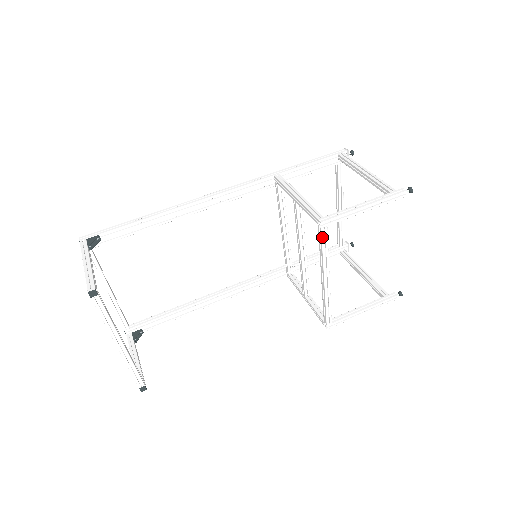
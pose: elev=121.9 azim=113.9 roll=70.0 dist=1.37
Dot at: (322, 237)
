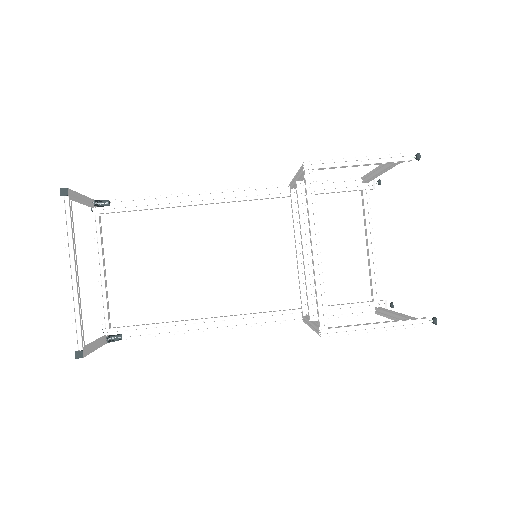
Dot at: (306, 182)
